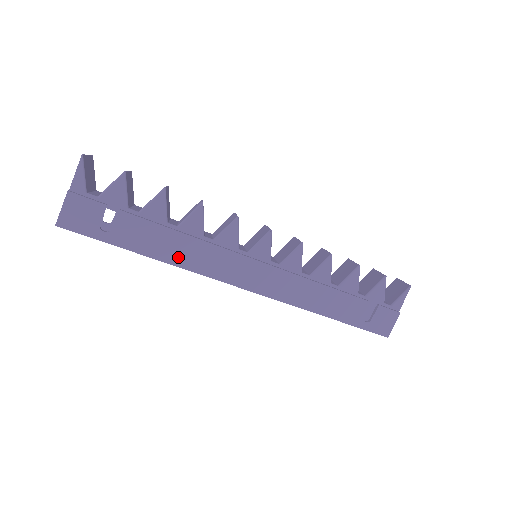
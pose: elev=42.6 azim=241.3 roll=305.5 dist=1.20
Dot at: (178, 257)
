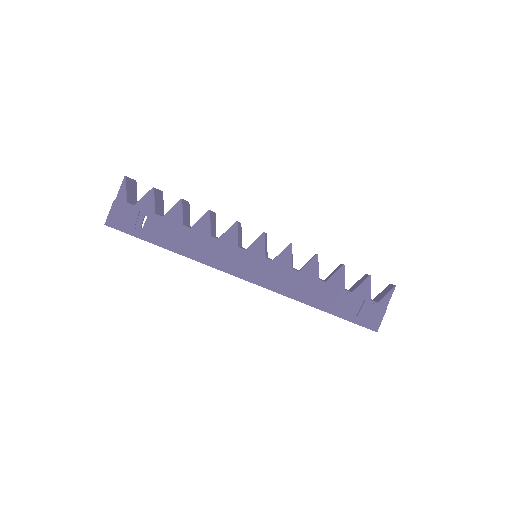
Dot at: (190, 251)
